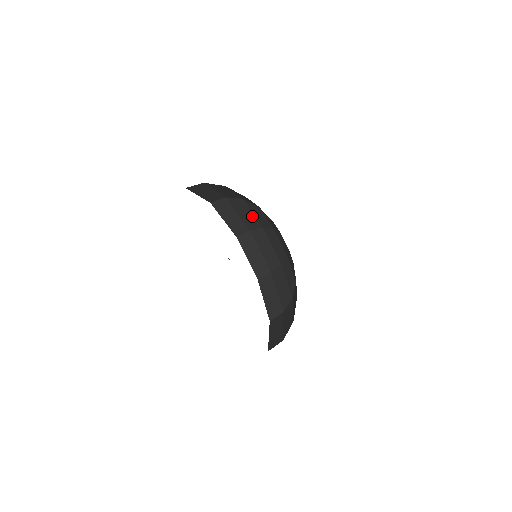
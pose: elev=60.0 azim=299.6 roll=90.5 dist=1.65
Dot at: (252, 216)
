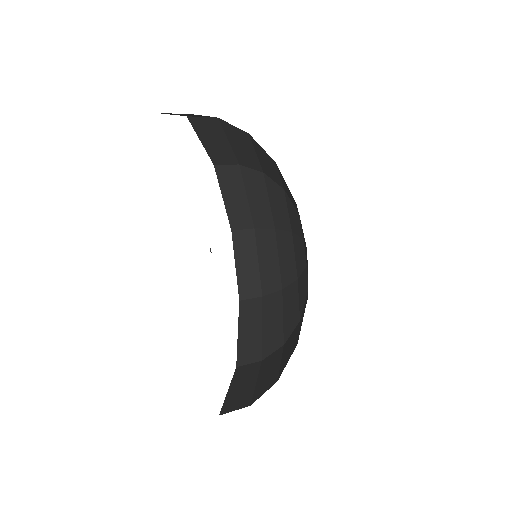
Dot at: (253, 155)
